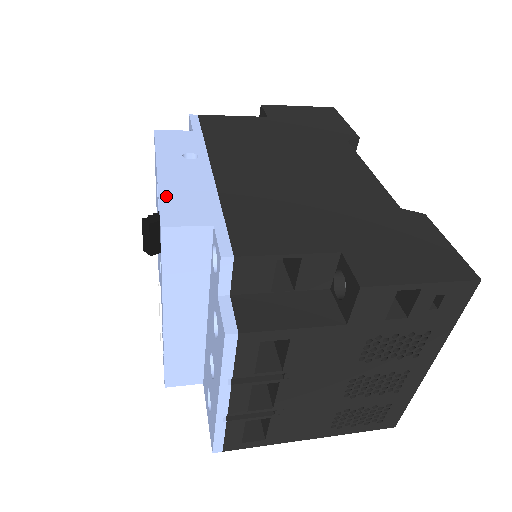
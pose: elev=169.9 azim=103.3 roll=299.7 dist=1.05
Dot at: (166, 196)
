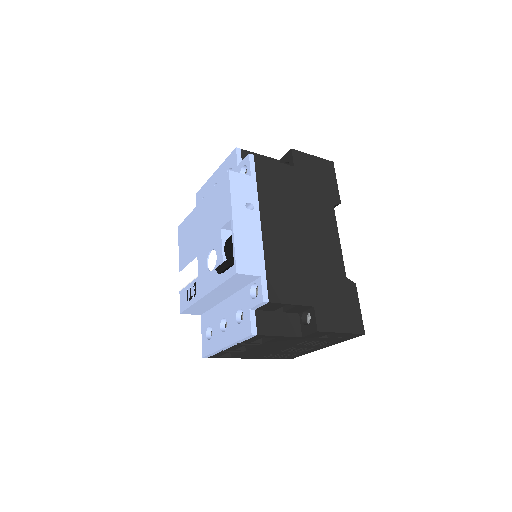
Dot at: (238, 246)
